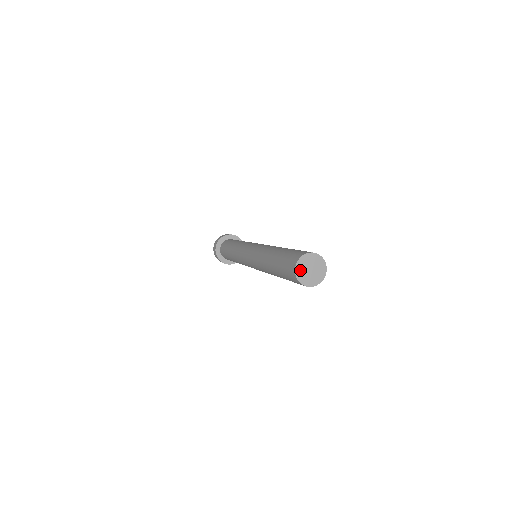
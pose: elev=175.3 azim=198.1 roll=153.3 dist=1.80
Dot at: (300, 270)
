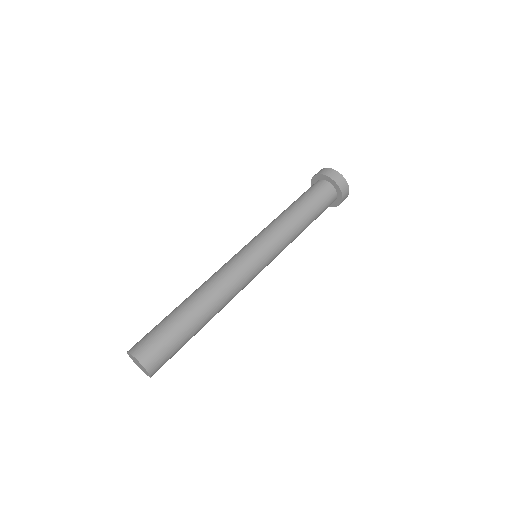
Dot at: (131, 357)
